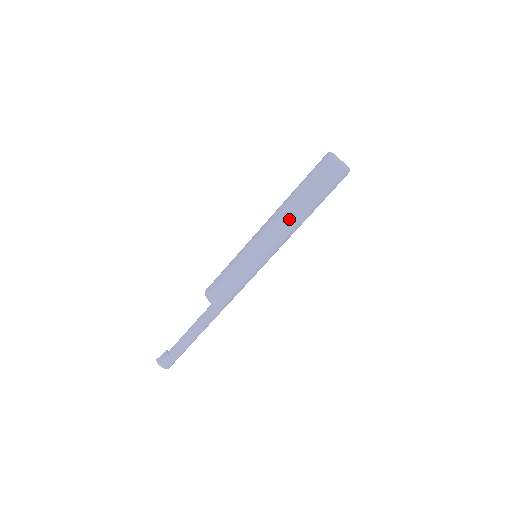
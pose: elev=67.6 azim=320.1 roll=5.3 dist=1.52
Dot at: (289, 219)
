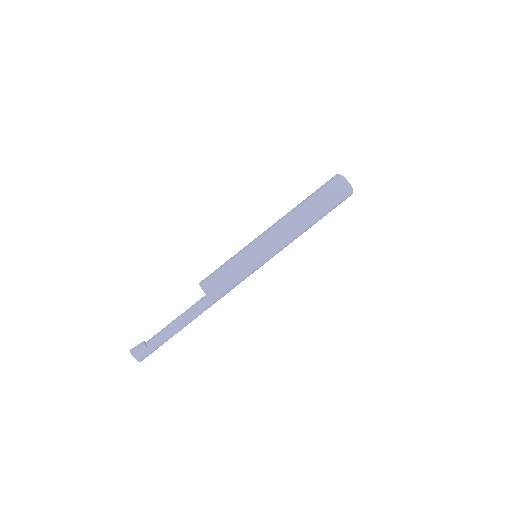
Dot at: (296, 223)
